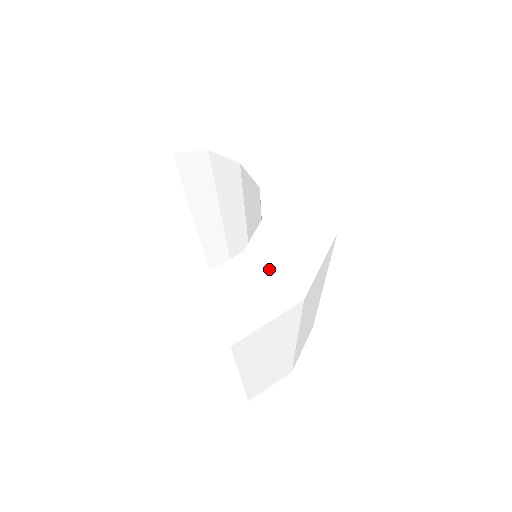
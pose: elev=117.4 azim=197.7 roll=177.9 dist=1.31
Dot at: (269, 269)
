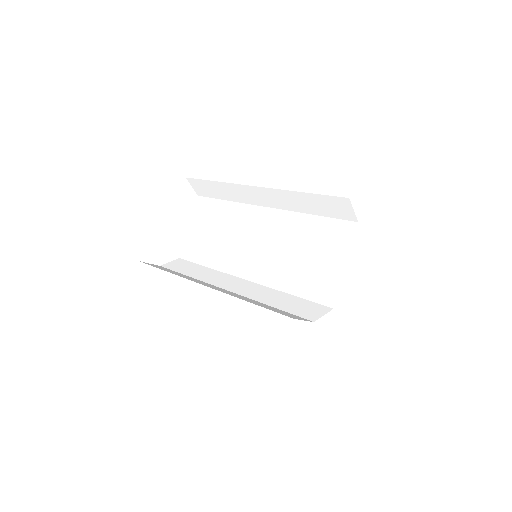
Dot at: (312, 348)
